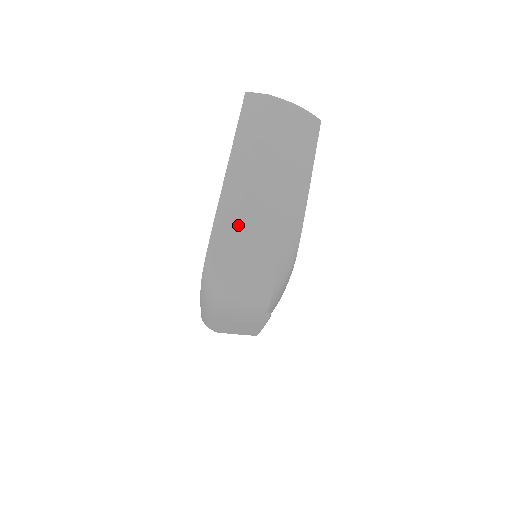
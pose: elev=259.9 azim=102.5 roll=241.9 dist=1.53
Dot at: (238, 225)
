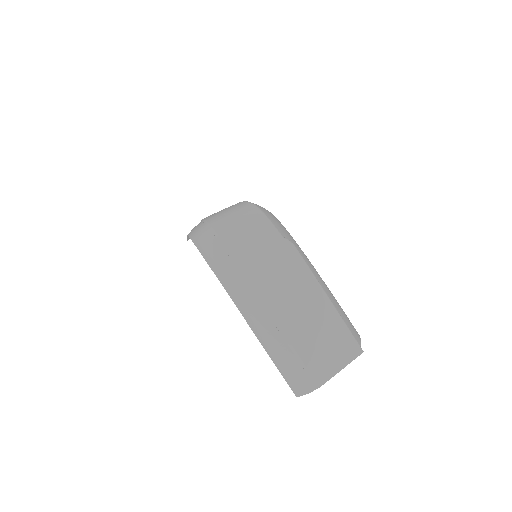
Dot at: occluded
